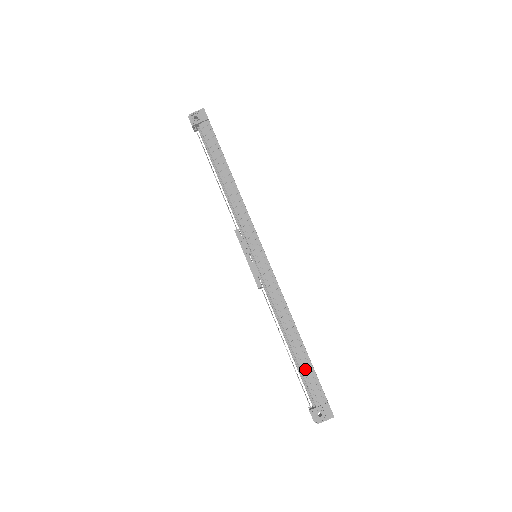
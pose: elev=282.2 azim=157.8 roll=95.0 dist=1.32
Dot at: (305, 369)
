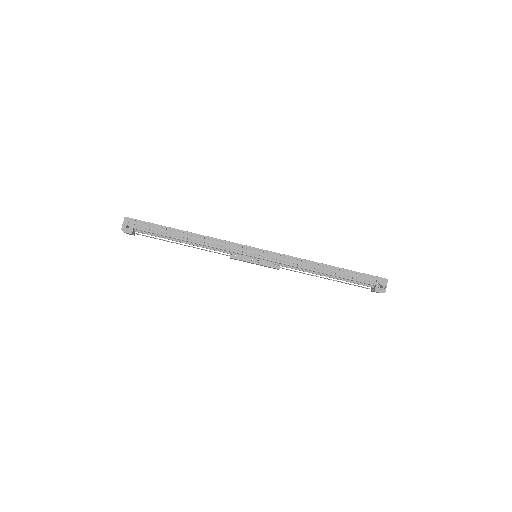
Dot at: (349, 276)
